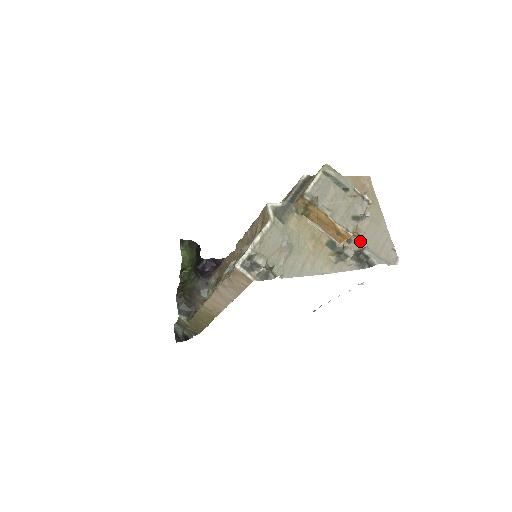
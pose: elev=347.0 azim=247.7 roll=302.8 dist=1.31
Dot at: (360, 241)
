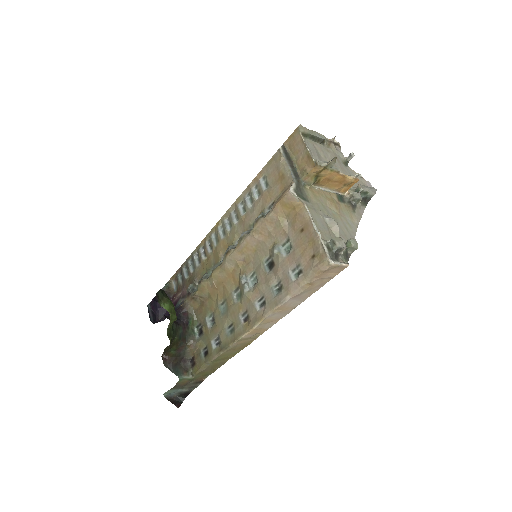
Dot at: occluded
